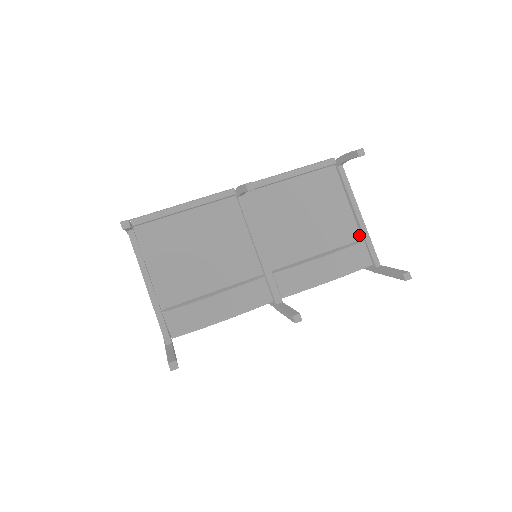
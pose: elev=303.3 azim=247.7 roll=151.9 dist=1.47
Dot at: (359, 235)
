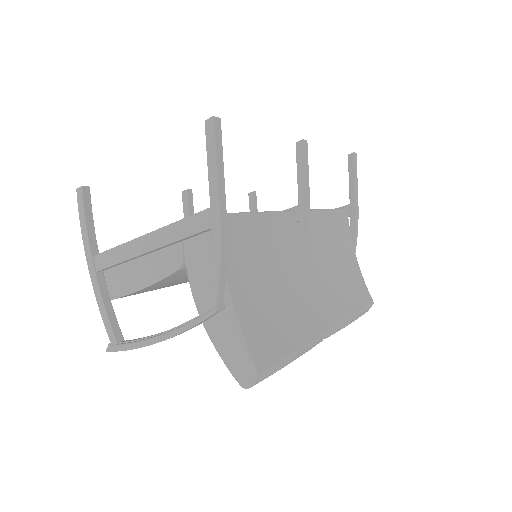
Dot at: occluded
